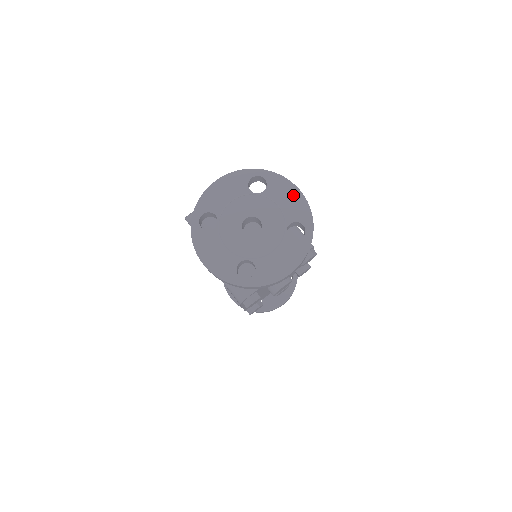
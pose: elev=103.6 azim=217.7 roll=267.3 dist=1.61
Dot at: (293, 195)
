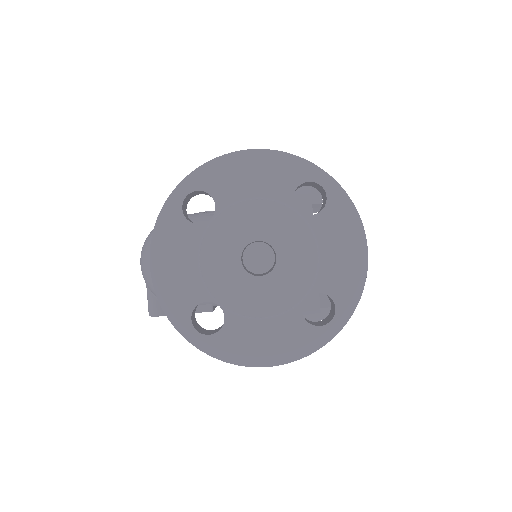
Dot at: (251, 165)
